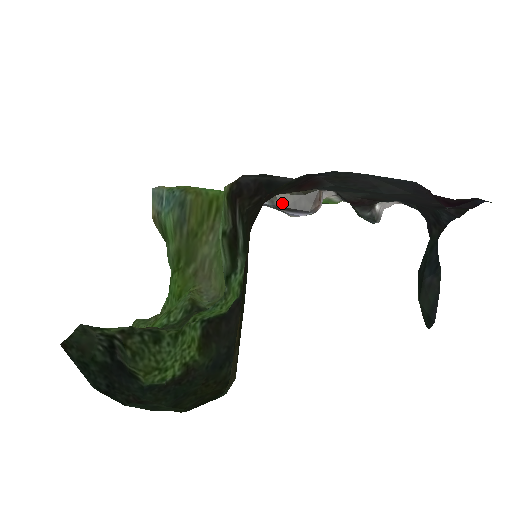
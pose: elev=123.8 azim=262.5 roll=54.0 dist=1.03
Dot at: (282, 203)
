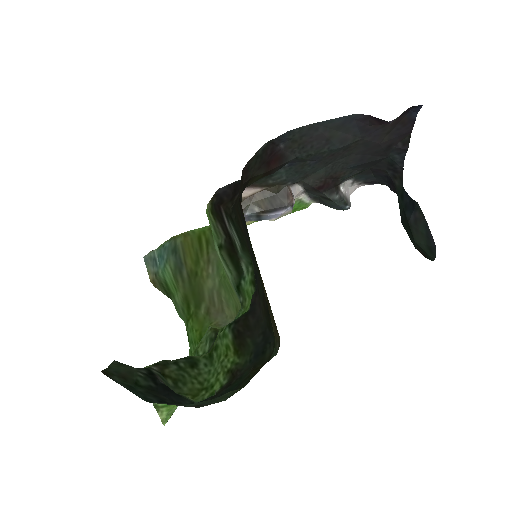
Dot at: (261, 208)
